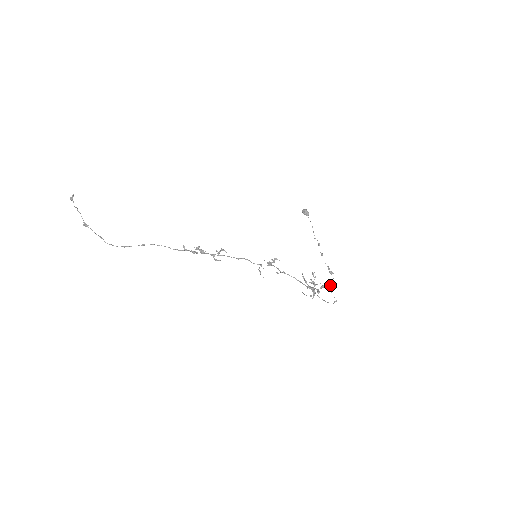
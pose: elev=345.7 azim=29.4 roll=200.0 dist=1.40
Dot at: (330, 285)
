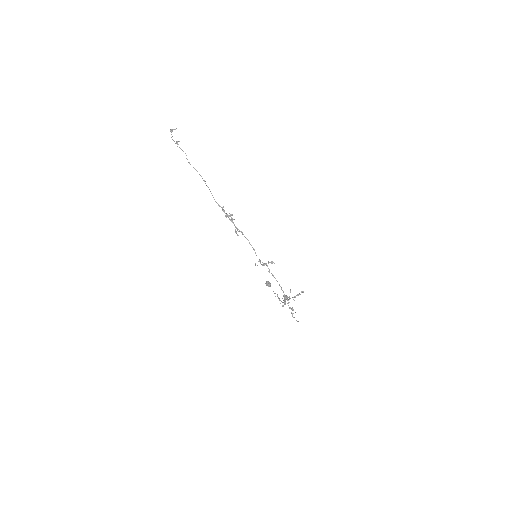
Dot at: (293, 313)
